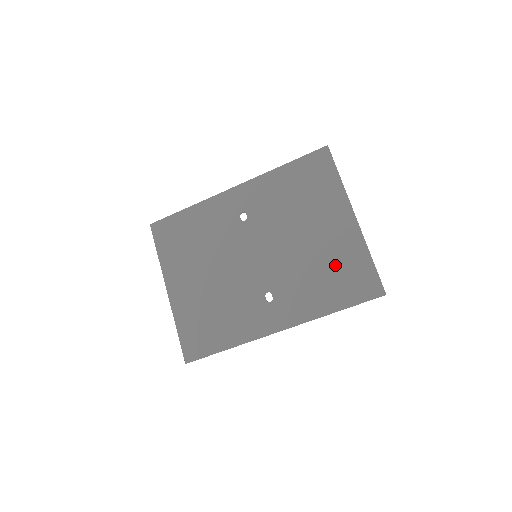
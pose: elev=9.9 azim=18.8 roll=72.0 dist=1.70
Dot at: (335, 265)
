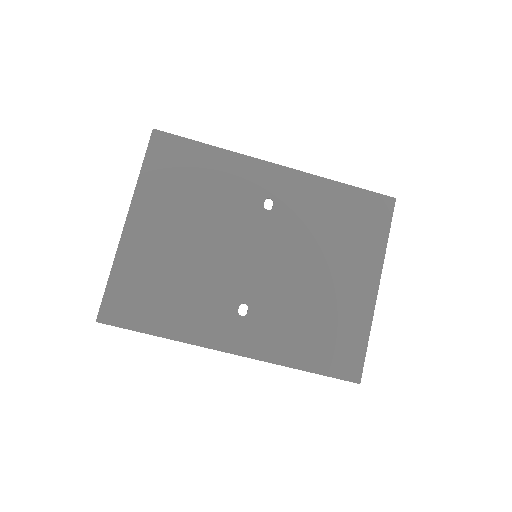
Dot at: (331, 323)
